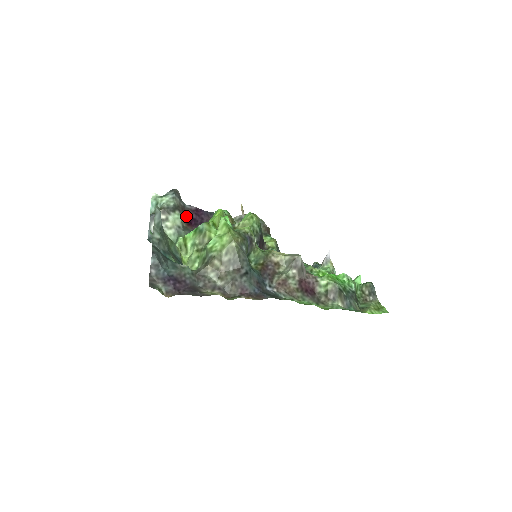
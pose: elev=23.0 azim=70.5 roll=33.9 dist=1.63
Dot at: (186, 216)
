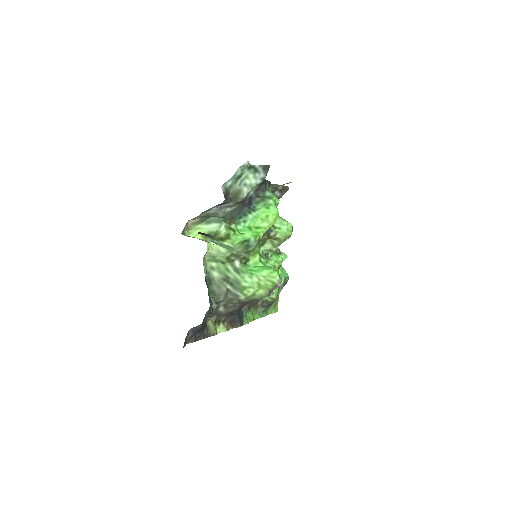
Dot at: occluded
